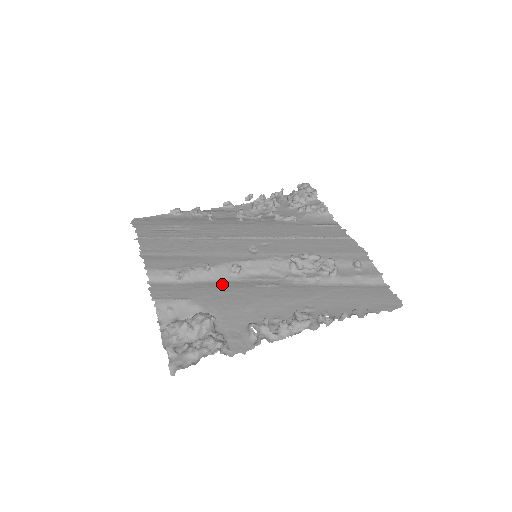
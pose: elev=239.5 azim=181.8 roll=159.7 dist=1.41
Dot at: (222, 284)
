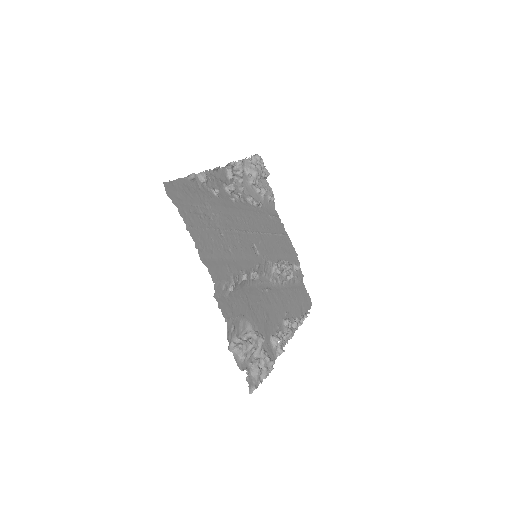
Dot at: (248, 292)
